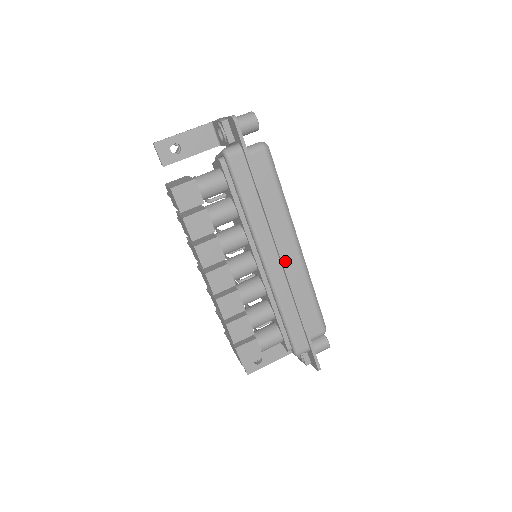
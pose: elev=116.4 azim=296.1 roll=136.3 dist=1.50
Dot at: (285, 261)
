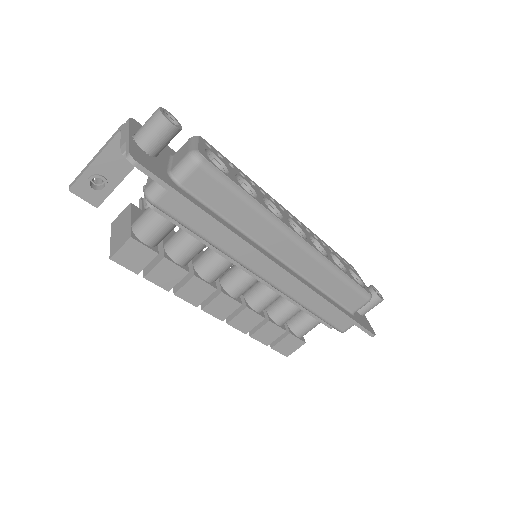
Dot at: (290, 263)
